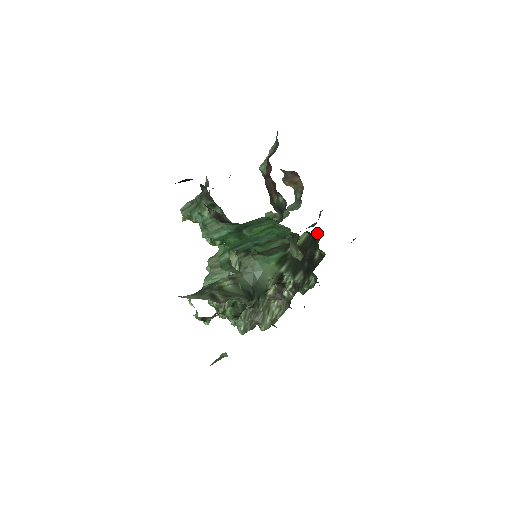
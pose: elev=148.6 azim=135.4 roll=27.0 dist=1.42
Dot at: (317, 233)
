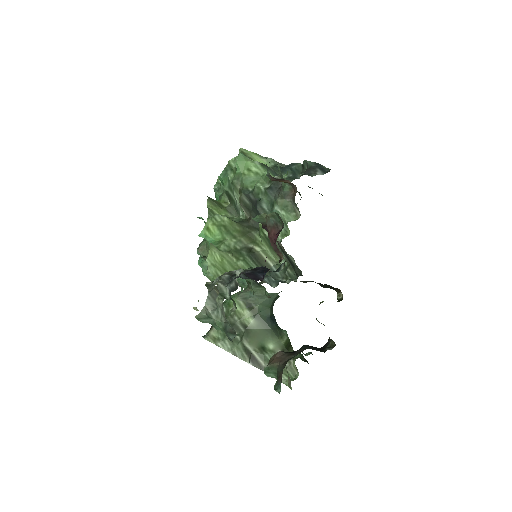
Dot at: (336, 288)
